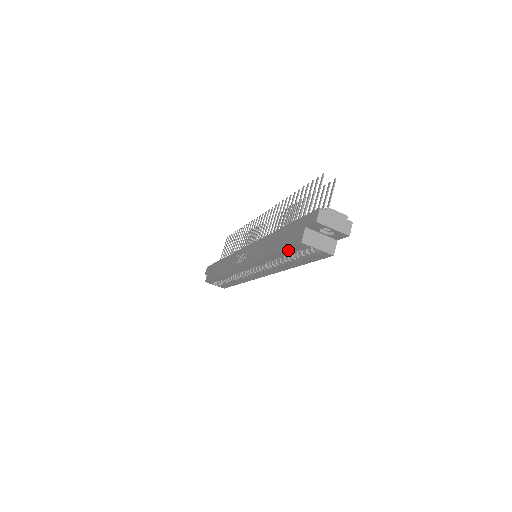
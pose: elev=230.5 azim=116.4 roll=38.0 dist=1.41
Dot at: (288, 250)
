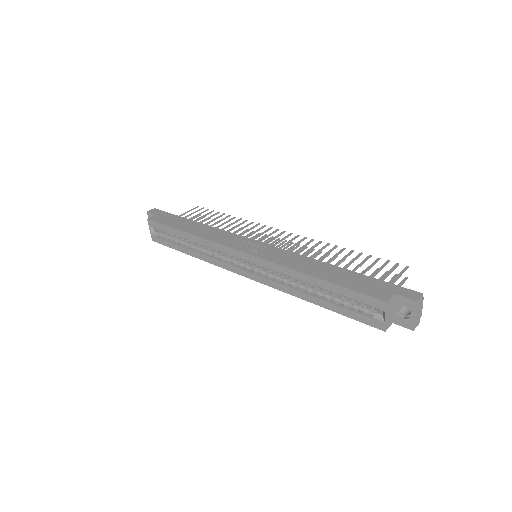
Dot at: (352, 293)
